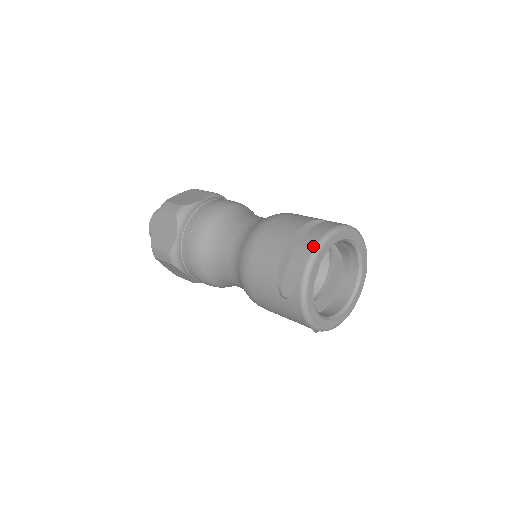
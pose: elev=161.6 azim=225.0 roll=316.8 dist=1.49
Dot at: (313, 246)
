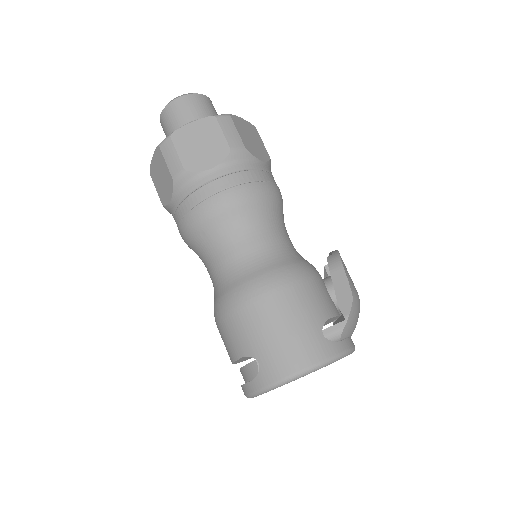
Dot at: occluded
